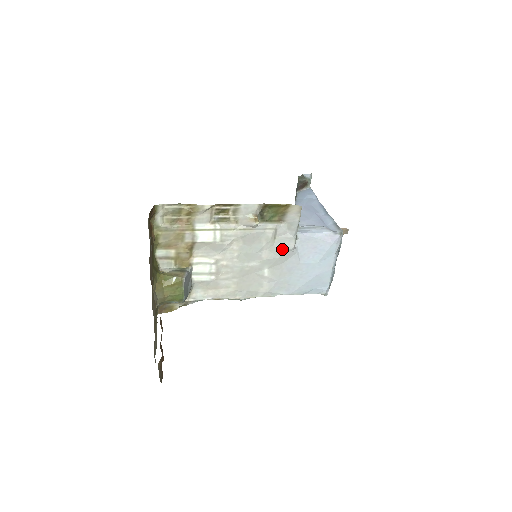
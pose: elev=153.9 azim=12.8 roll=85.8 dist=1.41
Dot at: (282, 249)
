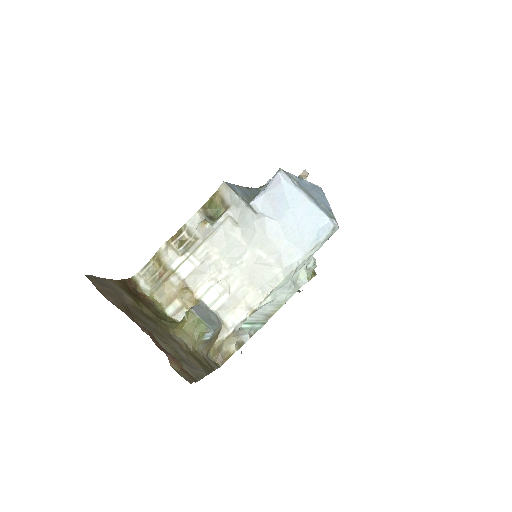
Dot at: (250, 225)
